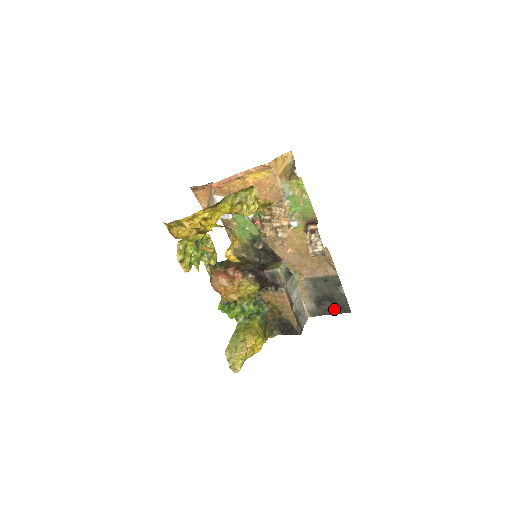
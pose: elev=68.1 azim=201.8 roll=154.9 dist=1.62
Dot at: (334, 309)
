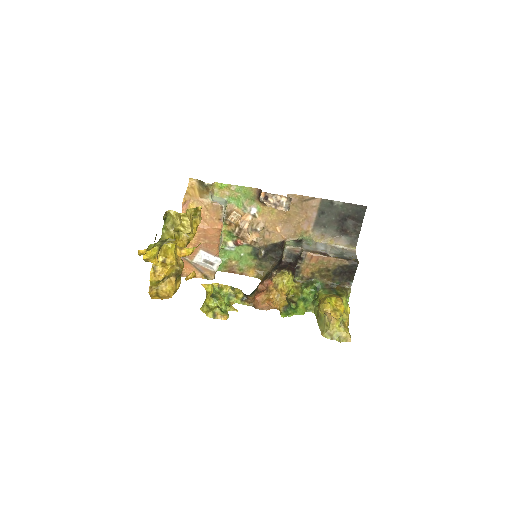
Dot at: (356, 221)
